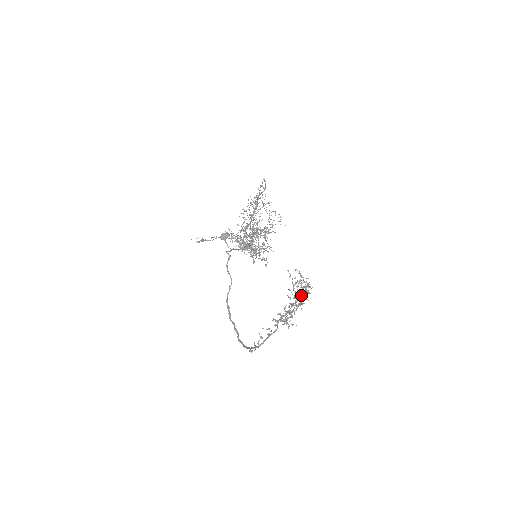
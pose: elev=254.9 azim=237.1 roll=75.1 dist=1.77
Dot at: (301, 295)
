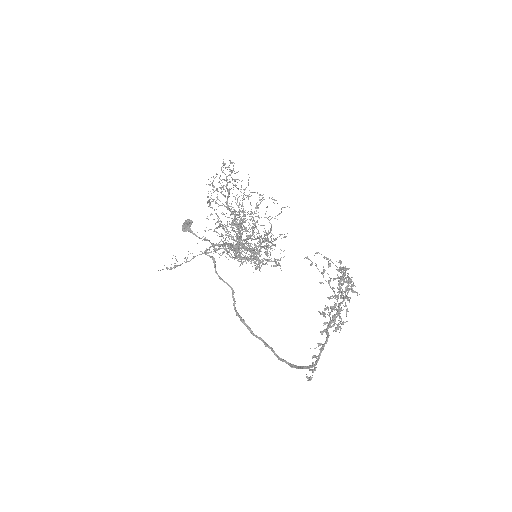
Dot at: (345, 290)
